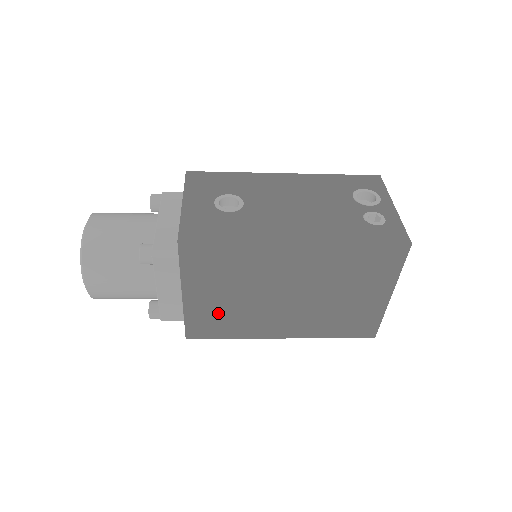
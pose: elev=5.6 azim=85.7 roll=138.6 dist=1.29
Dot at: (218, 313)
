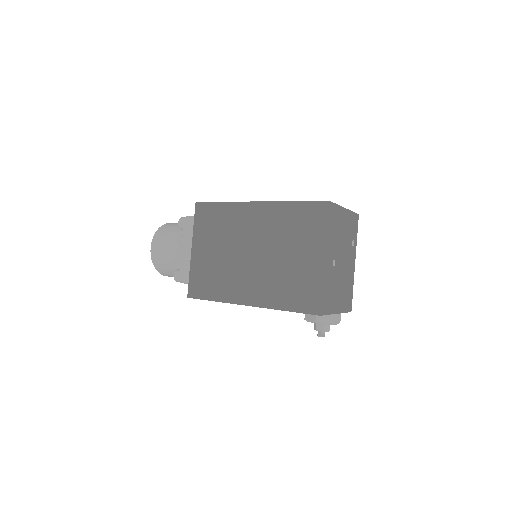
Dot at: (209, 269)
